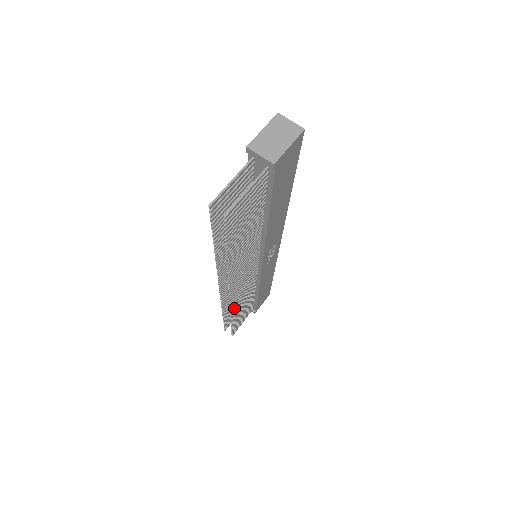
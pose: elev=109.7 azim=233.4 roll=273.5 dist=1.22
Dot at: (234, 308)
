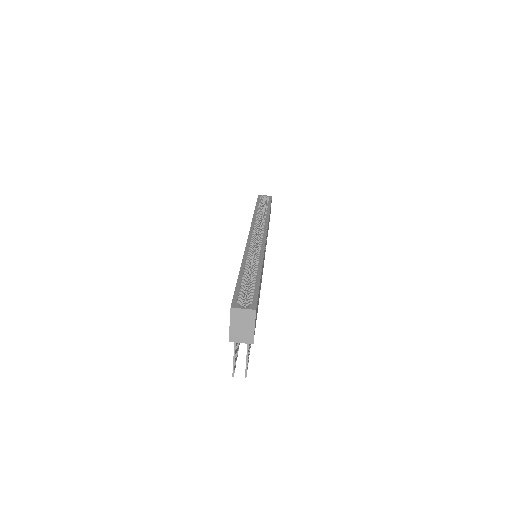
Dot at: occluded
